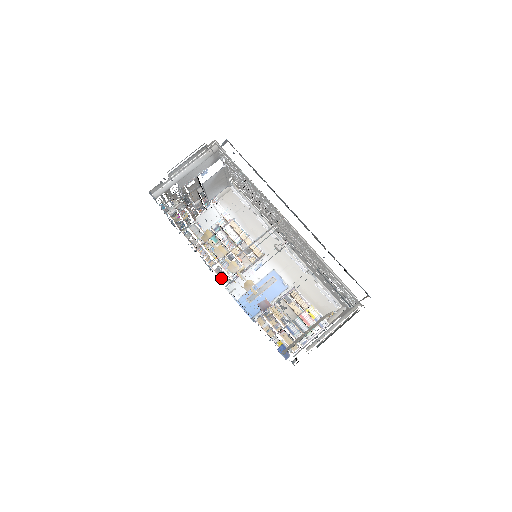
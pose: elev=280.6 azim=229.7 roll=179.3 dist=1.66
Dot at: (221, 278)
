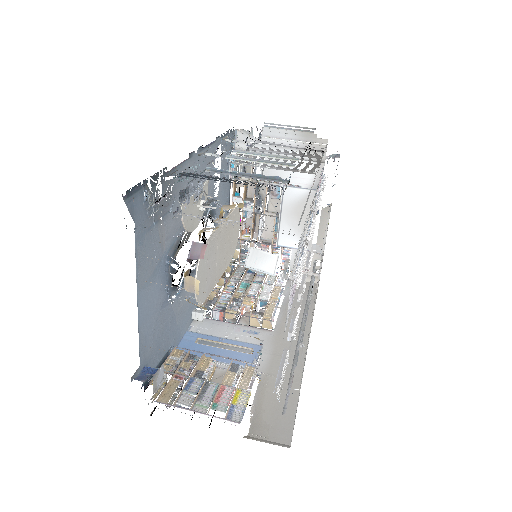
Dot at: (205, 303)
